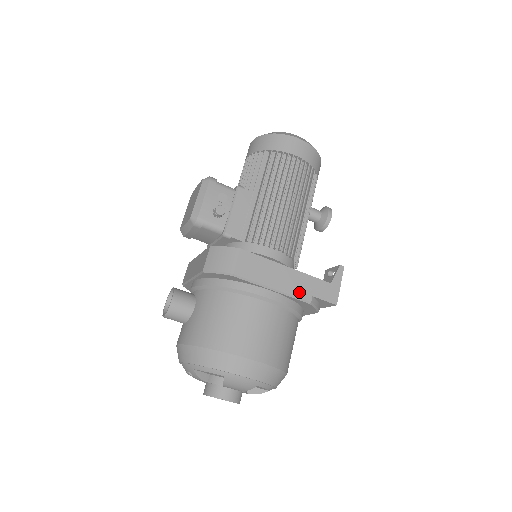
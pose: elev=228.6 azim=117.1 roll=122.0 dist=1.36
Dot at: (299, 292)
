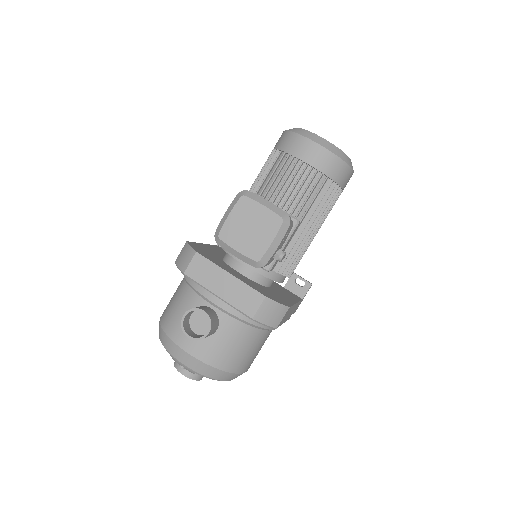
Dot at: occluded
